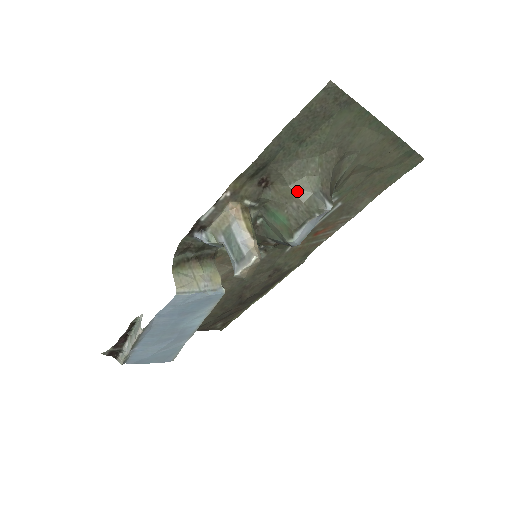
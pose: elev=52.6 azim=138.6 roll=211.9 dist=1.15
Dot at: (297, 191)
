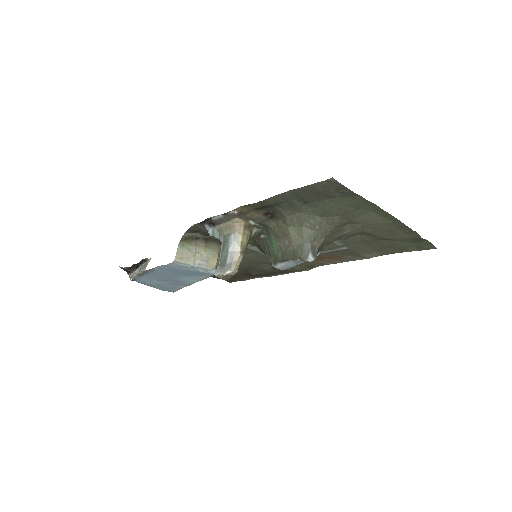
Dot at: (292, 234)
